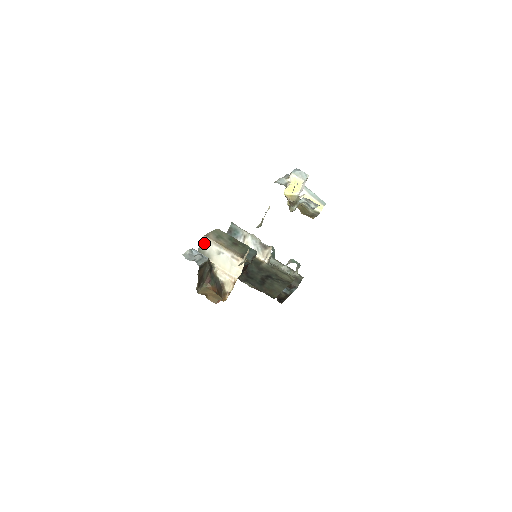
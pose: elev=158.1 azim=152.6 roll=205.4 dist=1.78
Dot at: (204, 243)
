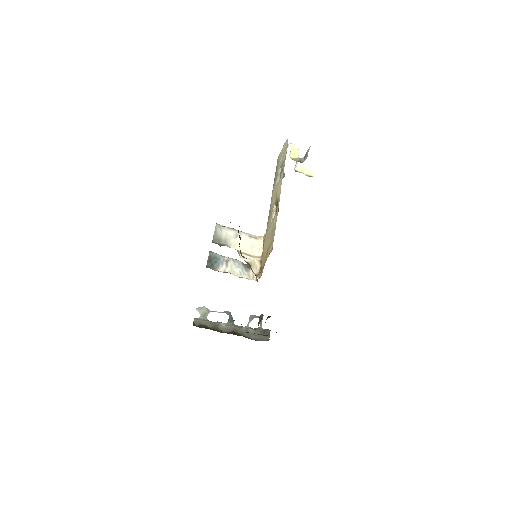
Dot at: (218, 230)
